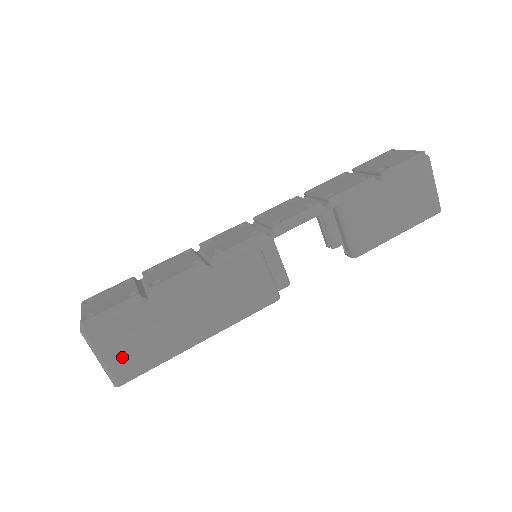
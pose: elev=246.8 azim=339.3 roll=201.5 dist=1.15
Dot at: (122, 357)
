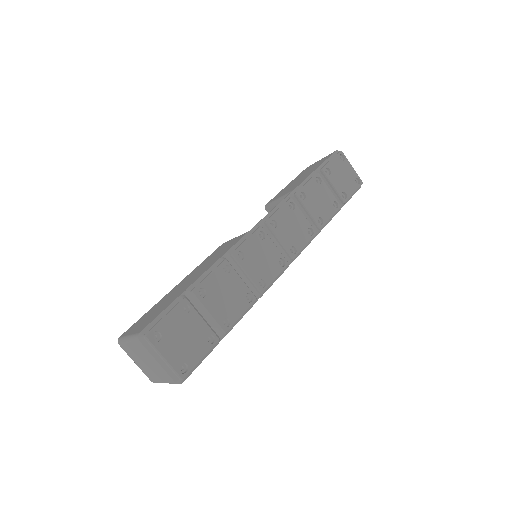
Dot at: occluded
